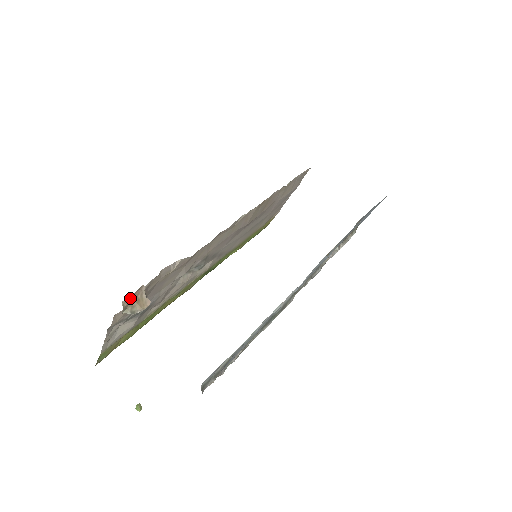
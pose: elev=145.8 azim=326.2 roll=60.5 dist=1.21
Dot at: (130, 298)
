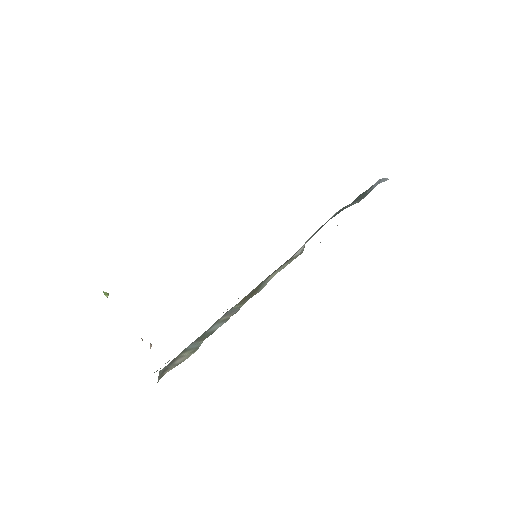
Dot at: occluded
